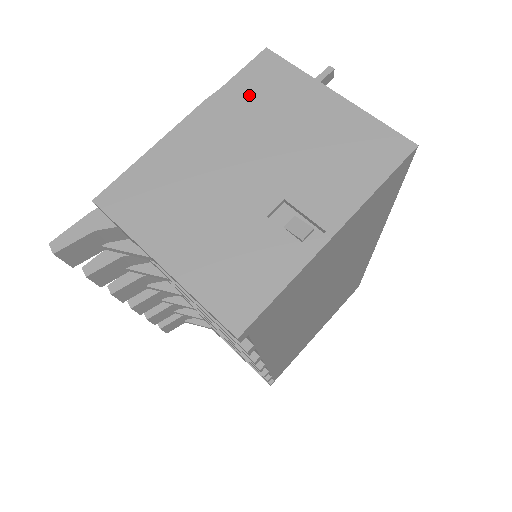
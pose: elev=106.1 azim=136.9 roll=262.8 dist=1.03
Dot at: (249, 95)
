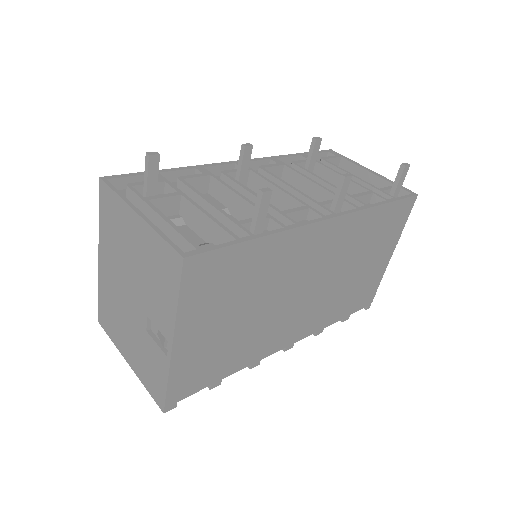
Dot at: (109, 228)
